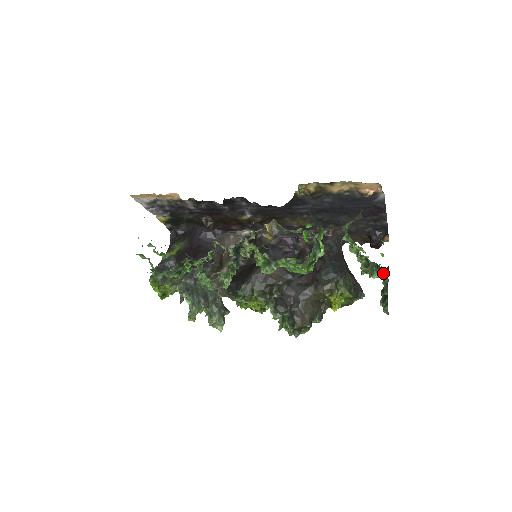
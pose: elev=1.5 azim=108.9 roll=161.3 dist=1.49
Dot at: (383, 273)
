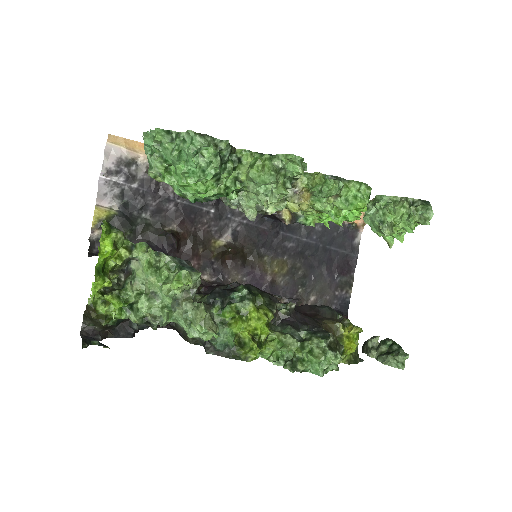
Dot at: (368, 340)
